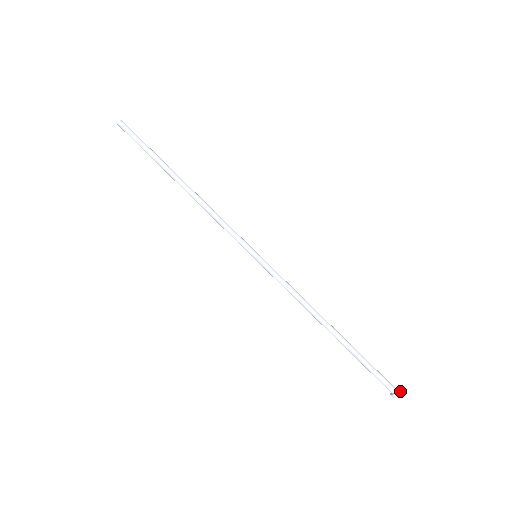
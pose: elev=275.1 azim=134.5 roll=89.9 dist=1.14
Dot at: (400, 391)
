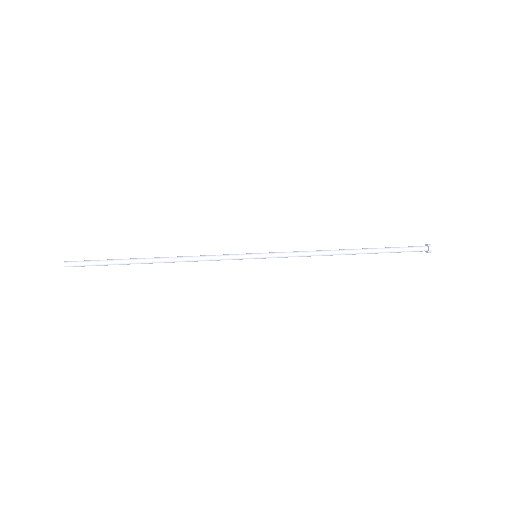
Dot at: occluded
